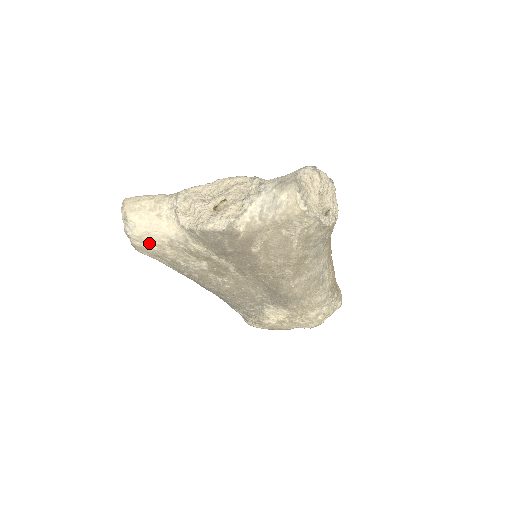
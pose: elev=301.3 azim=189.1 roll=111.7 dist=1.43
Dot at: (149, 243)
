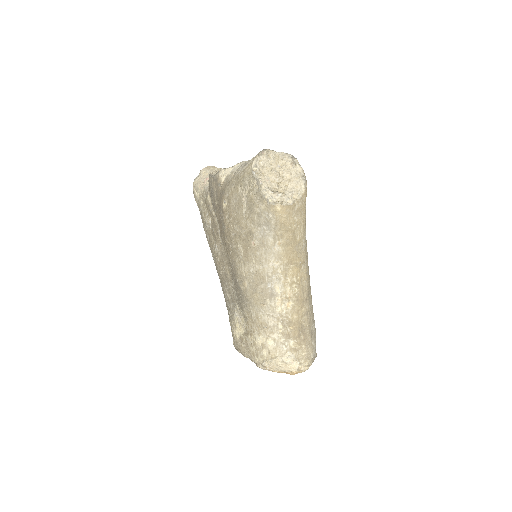
Dot at: (198, 191)
